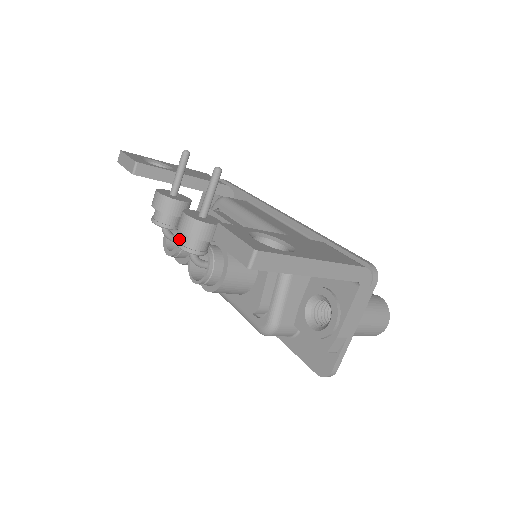
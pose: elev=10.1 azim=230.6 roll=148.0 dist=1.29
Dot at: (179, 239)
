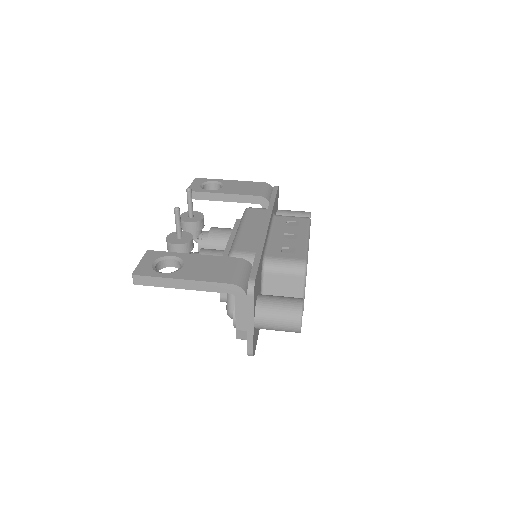
Dot at: occluded
